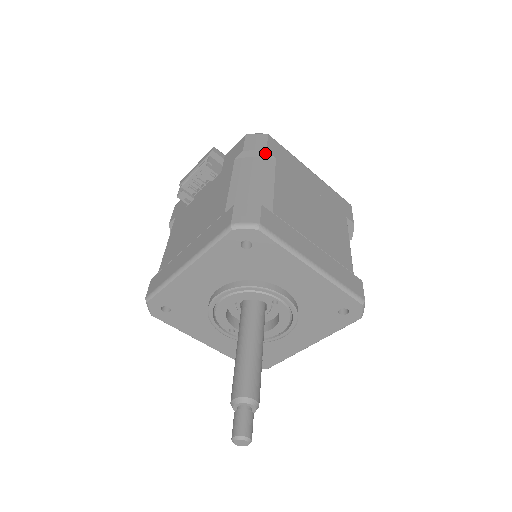
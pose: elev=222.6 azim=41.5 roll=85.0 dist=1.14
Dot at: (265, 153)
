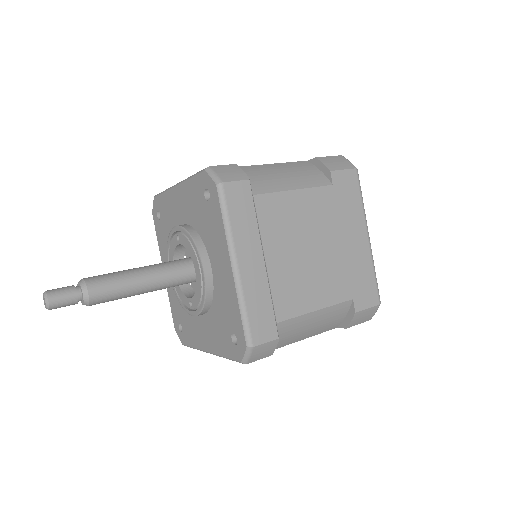
Dot at: occluded
